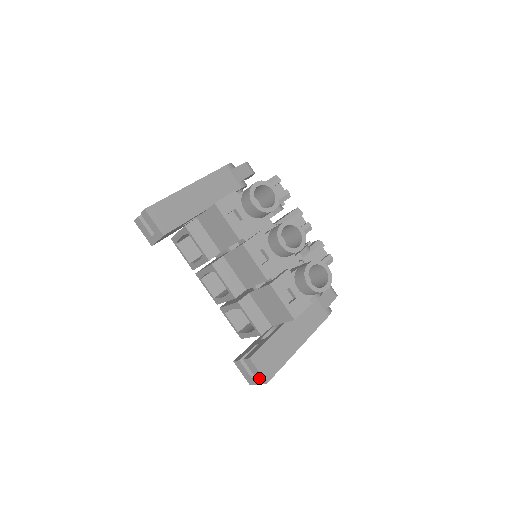
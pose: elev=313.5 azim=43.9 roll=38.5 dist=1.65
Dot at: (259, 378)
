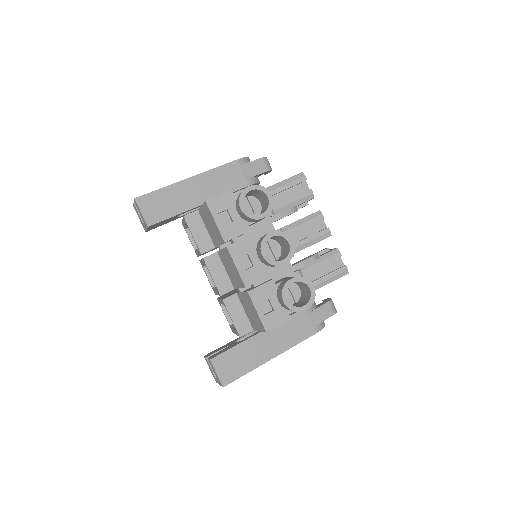
Dot at: (218, 380)
